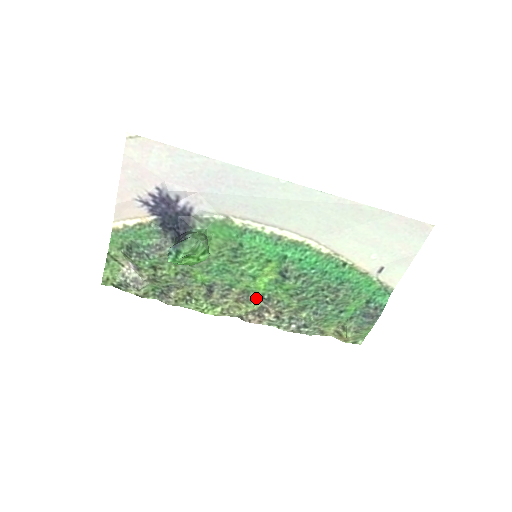
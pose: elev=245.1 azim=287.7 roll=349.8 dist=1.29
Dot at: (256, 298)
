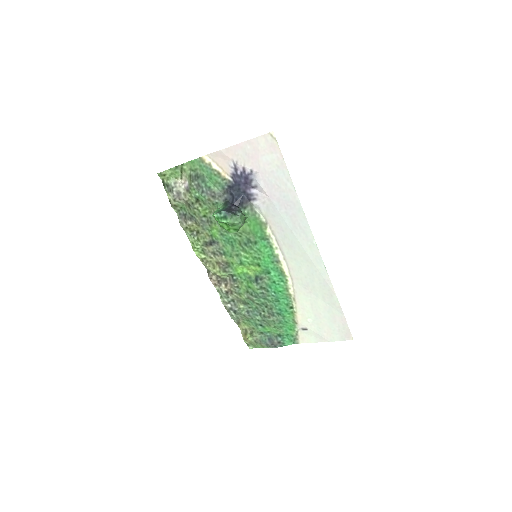
Dot at: (229, 273)
